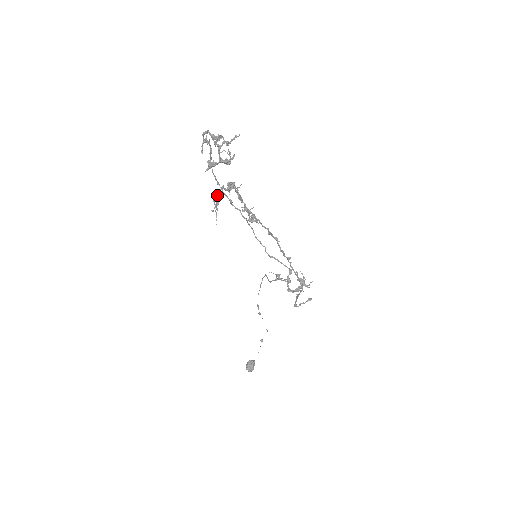
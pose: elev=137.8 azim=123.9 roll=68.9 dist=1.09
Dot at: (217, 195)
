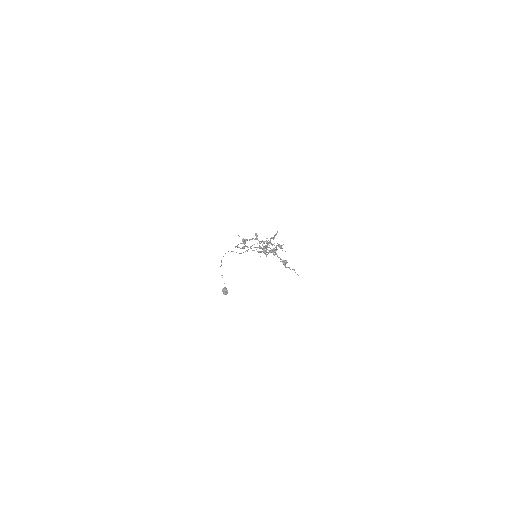
Dot at: (284, 263)
